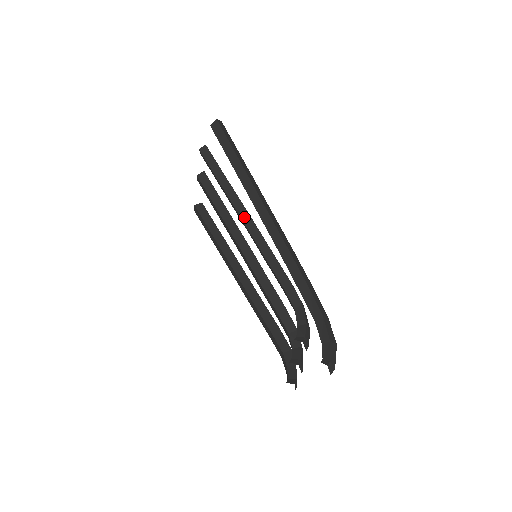
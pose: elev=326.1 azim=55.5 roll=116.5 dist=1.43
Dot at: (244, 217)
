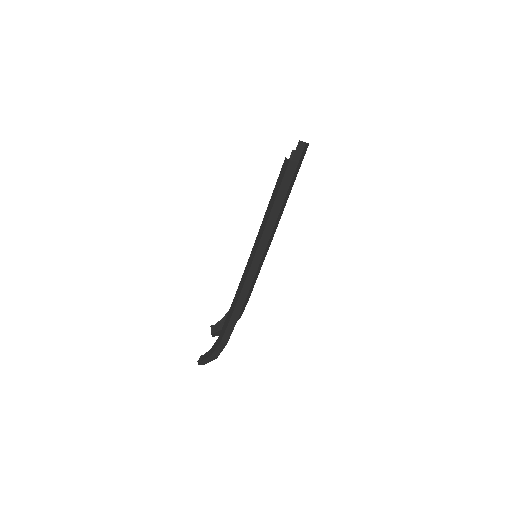
Dot at: occluded
